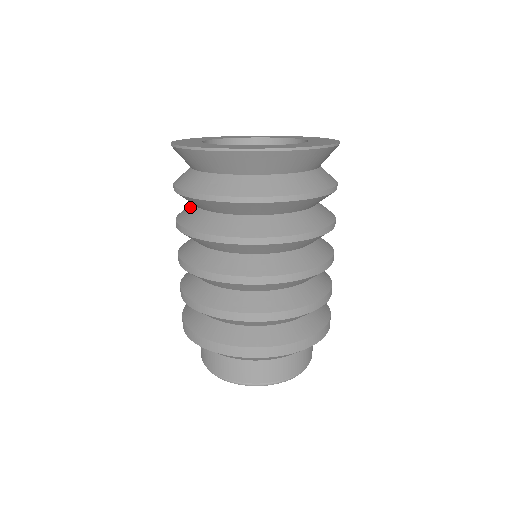
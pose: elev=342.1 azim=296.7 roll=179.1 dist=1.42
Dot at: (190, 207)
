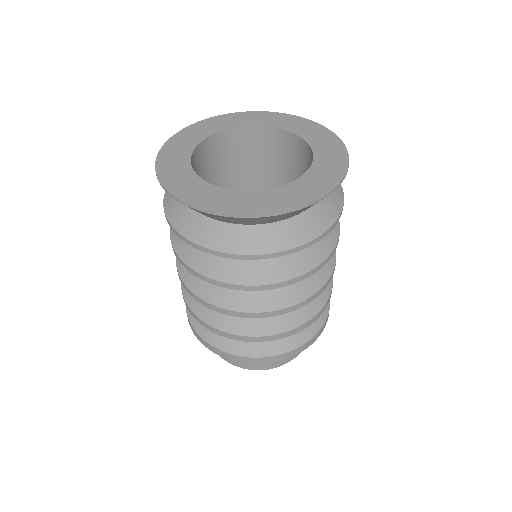
Dot at: (220, 258)
